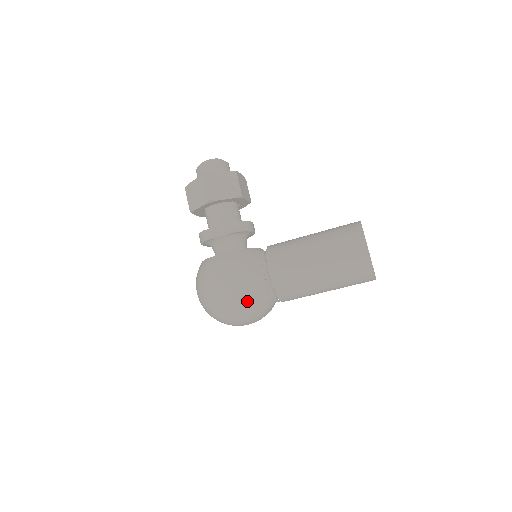
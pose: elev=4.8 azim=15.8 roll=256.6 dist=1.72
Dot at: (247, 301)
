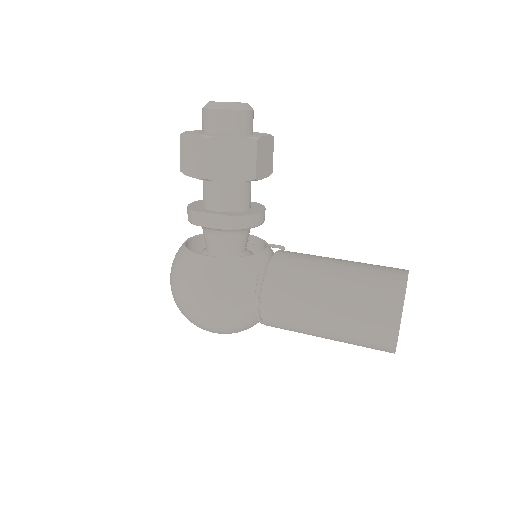
Dot at: (224, 325)
